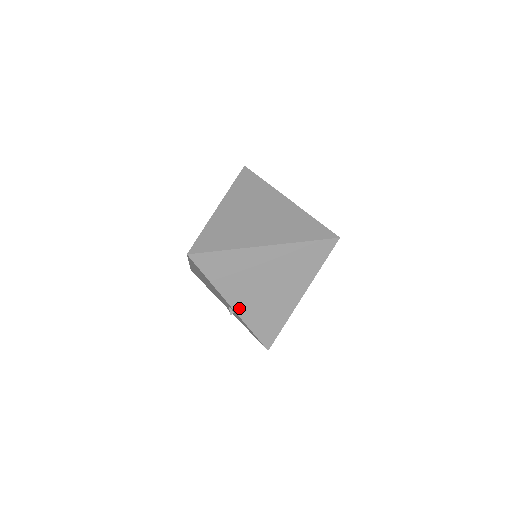
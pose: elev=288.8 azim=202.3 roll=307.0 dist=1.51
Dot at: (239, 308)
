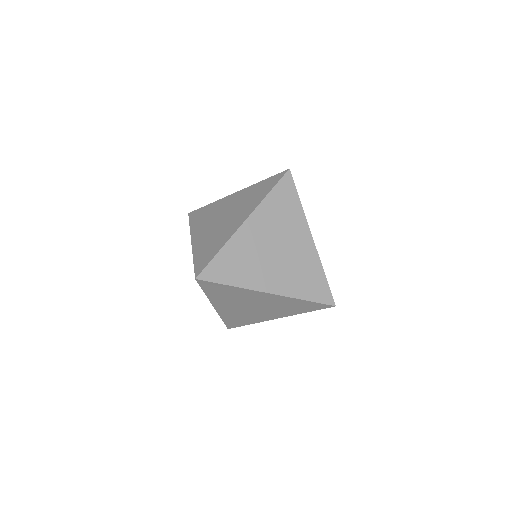
Dot at: (196, 242)
